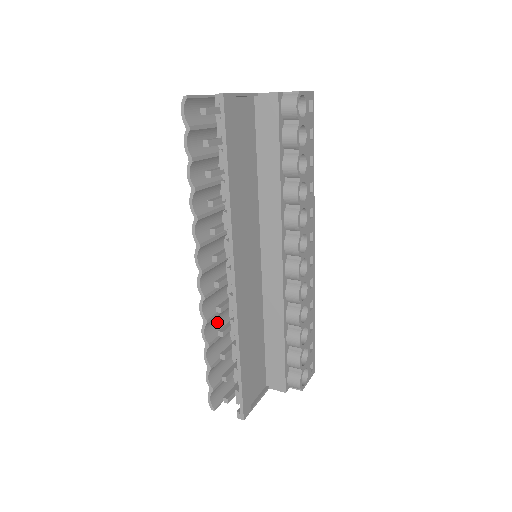
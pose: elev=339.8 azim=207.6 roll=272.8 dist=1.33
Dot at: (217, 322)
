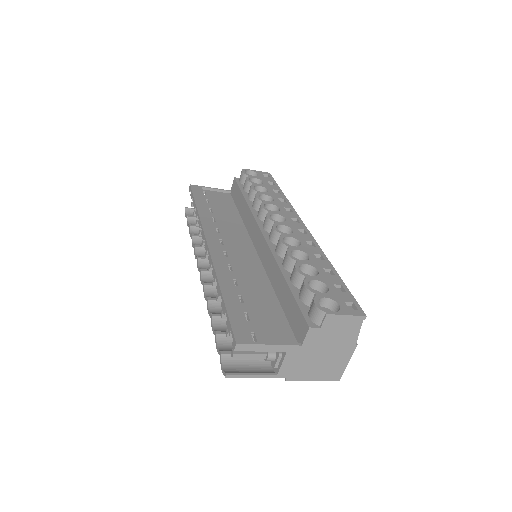
Dot at: occluded
